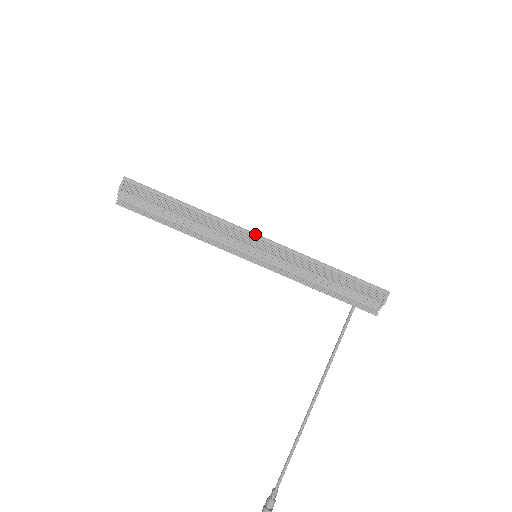
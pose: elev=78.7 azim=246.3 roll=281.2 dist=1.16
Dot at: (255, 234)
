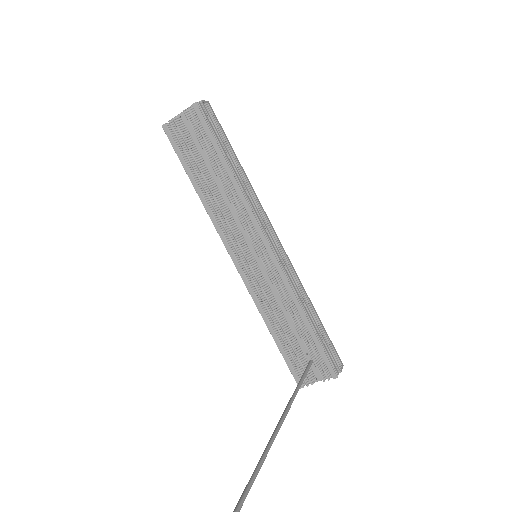
Dot at: (275, 232)
